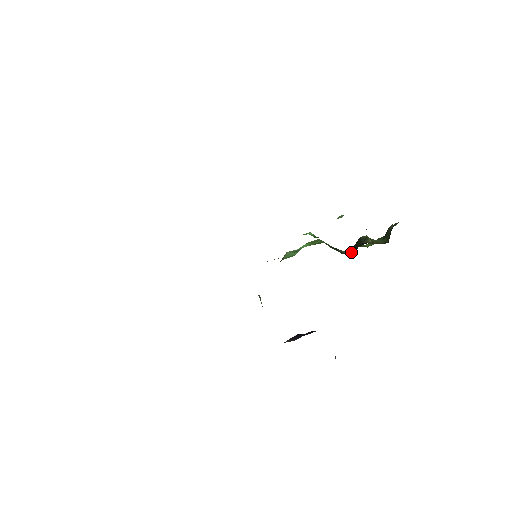
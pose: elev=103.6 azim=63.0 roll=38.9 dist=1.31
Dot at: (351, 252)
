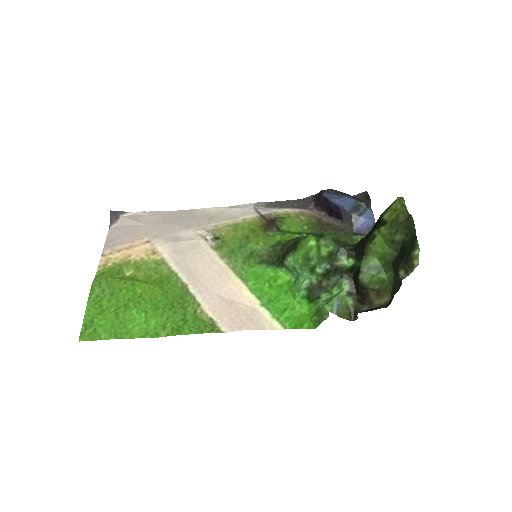
Dot at: (352, 276)
